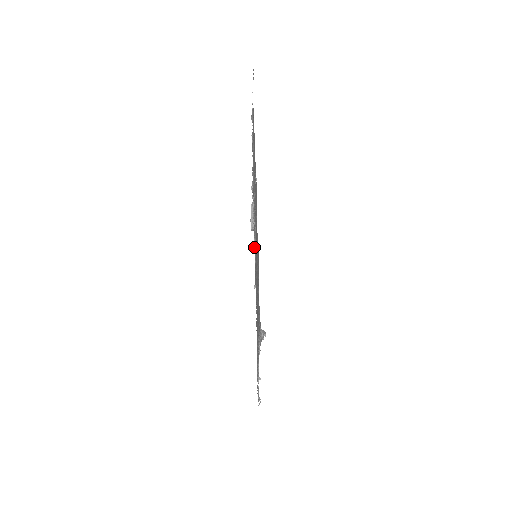
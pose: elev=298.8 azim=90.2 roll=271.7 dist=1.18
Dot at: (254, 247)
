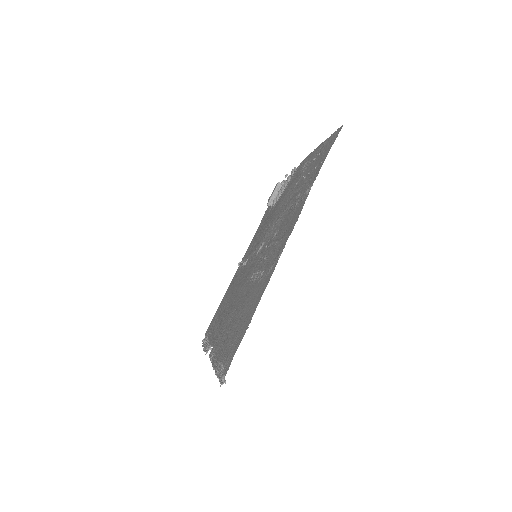
Dot at: (255, 273)
